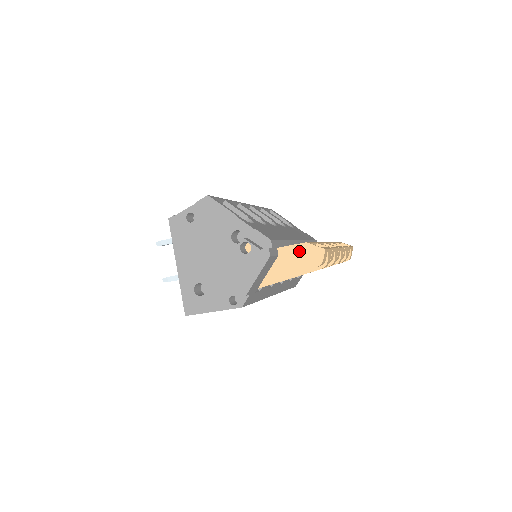
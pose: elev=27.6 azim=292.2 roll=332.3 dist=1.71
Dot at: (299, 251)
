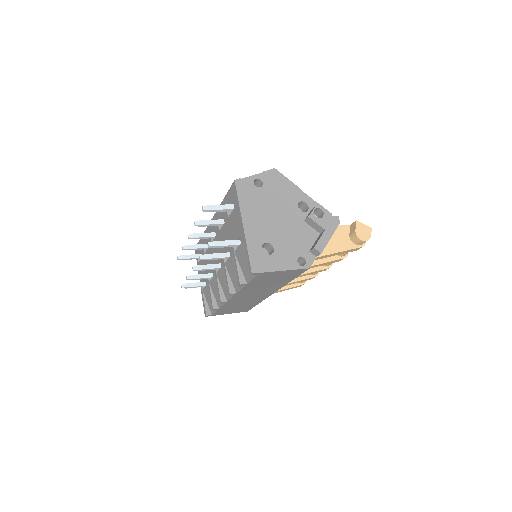
Dot at: (344, 231)
